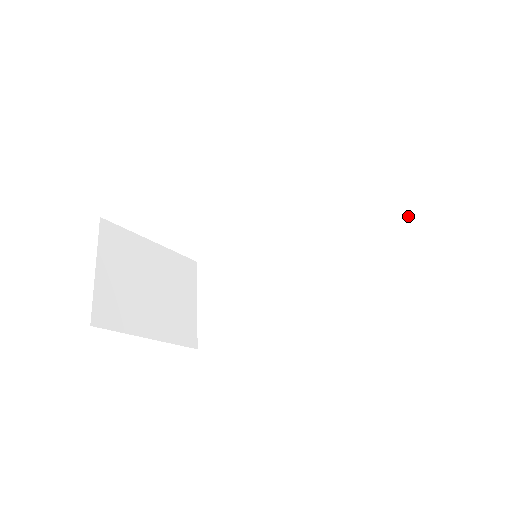
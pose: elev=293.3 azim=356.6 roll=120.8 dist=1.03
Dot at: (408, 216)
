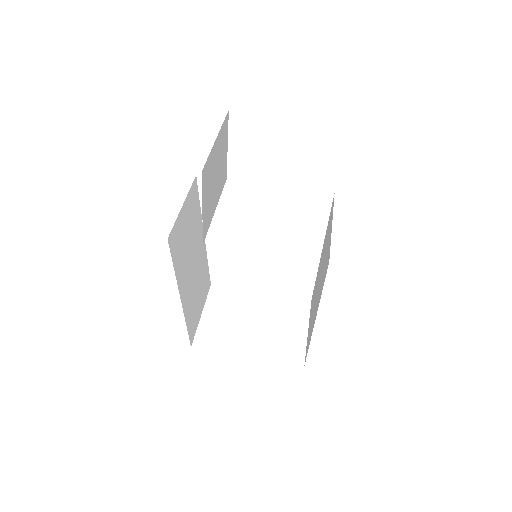
Dot at: occluded
